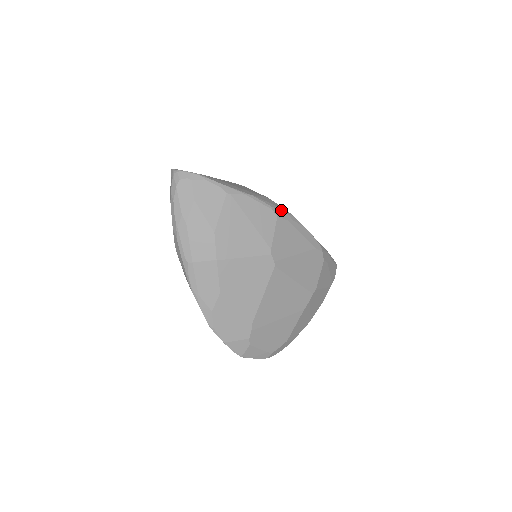
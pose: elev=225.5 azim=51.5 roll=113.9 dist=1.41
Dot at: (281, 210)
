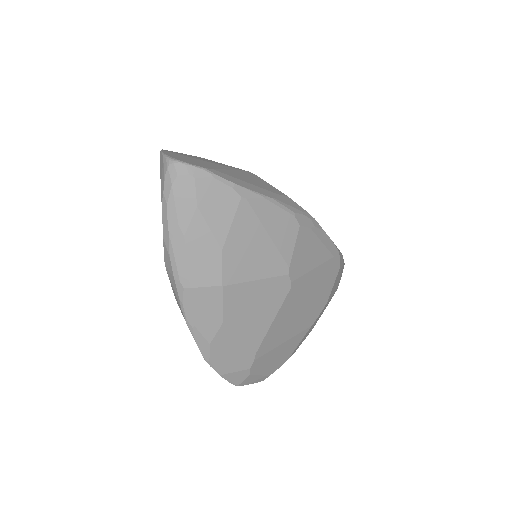
Dot at: (304, 215)
